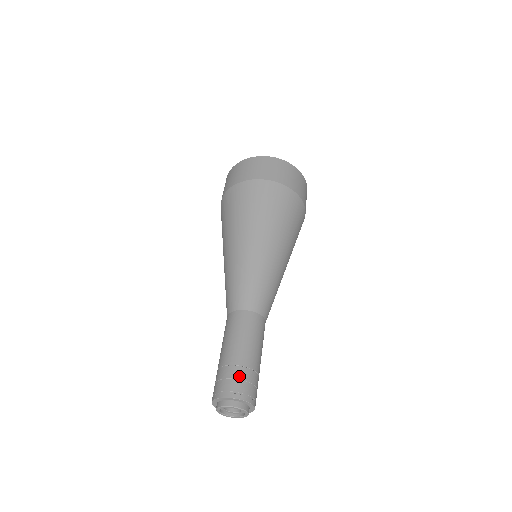
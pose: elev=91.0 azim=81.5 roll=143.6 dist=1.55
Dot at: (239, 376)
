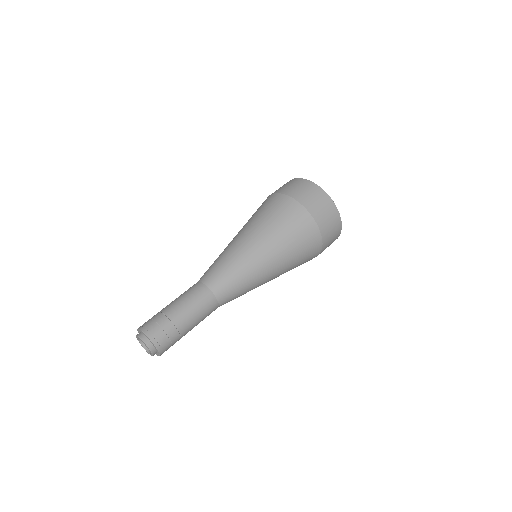
Dot at: (166, 329)
